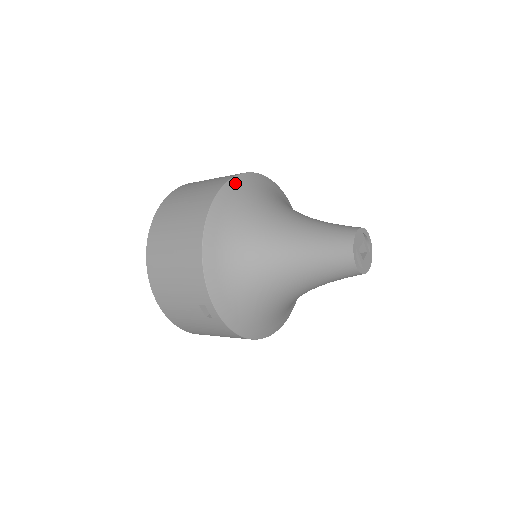
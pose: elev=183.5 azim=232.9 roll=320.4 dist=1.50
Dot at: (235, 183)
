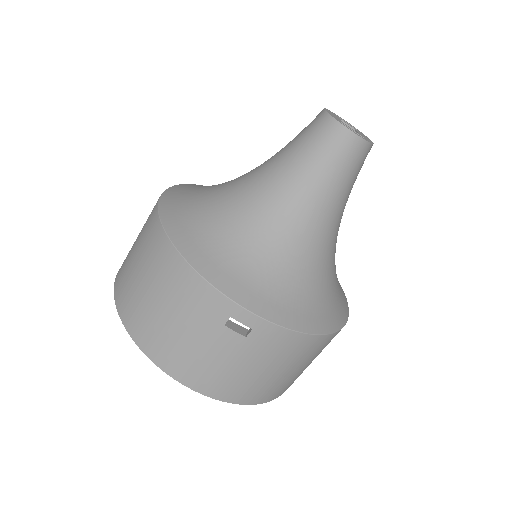
Dot at: (174, 190)
